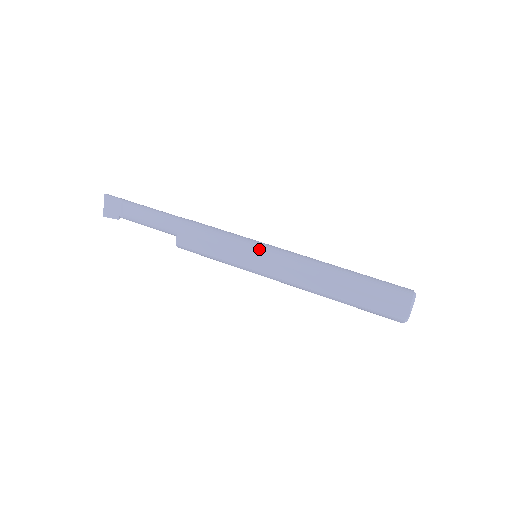
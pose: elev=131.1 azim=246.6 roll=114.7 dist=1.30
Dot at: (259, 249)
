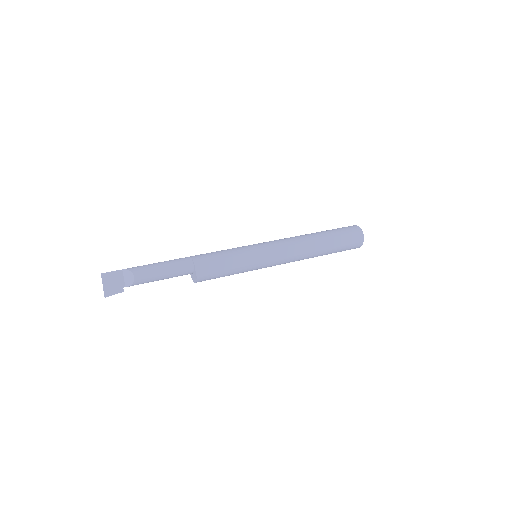
Dot at: (260, 245)
